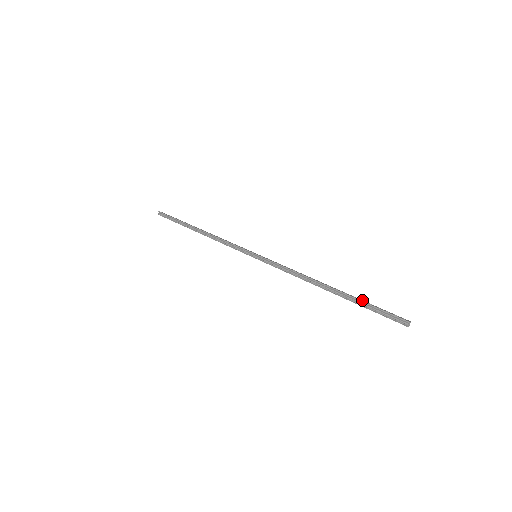
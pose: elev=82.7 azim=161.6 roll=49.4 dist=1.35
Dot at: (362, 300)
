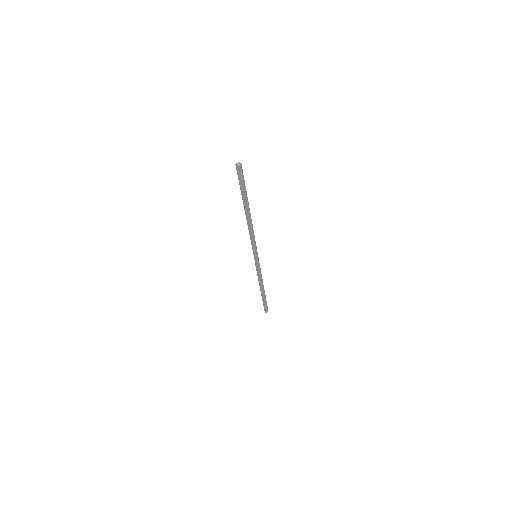
Dot at: (244, 192)
